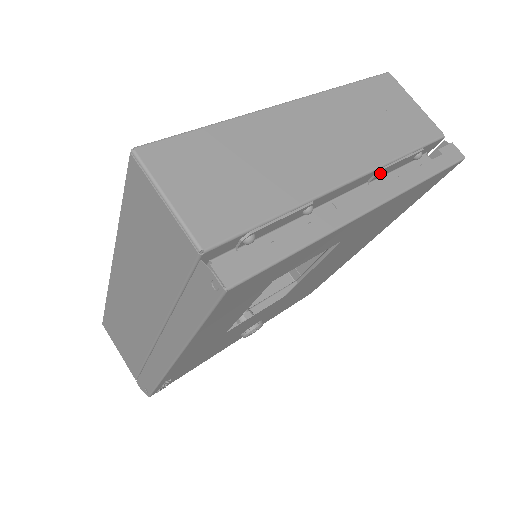
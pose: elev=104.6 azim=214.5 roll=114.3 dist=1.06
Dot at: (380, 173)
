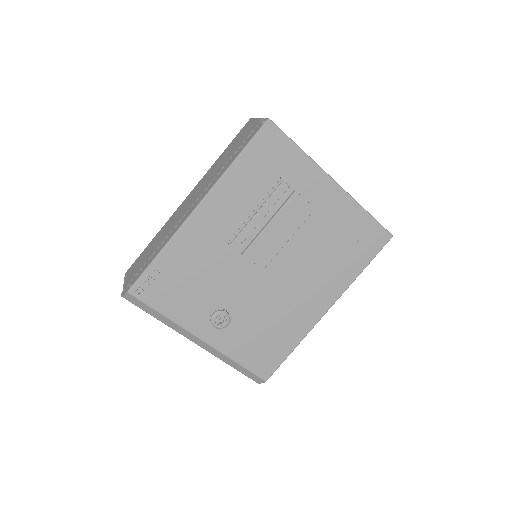
Dot at: occluded
